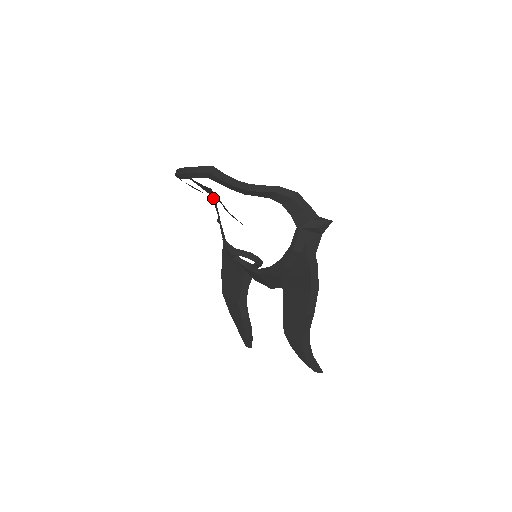
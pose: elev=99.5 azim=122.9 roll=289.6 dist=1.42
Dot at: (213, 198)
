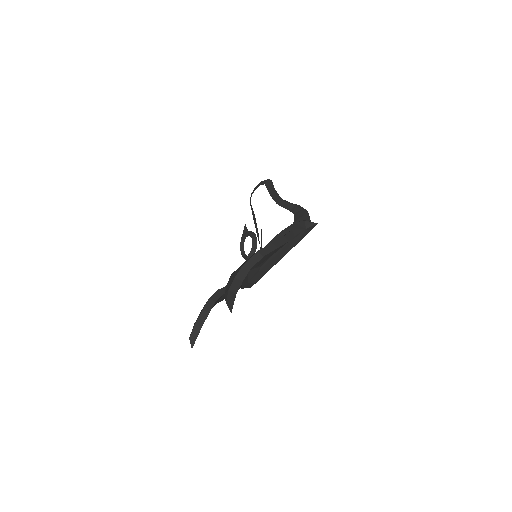
Dot at: occluded
